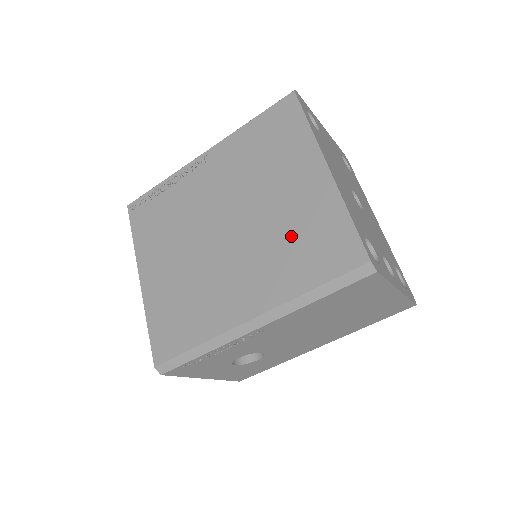
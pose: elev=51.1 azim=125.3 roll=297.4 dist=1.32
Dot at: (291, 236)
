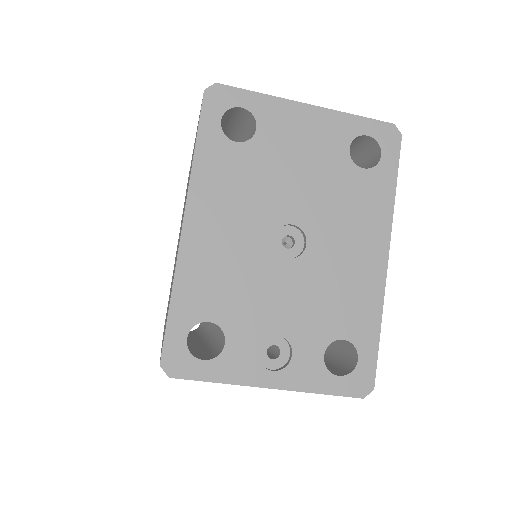
Dot at: occluded
